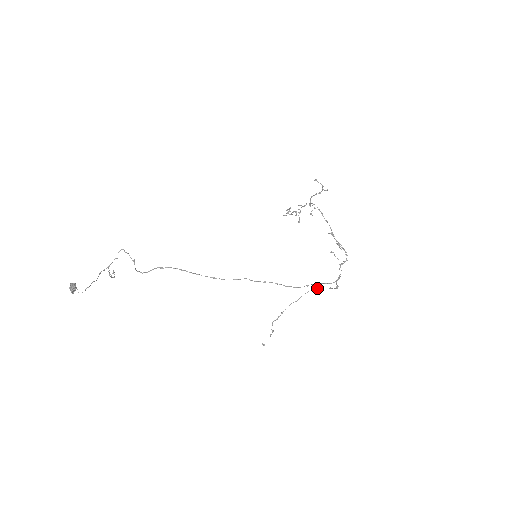
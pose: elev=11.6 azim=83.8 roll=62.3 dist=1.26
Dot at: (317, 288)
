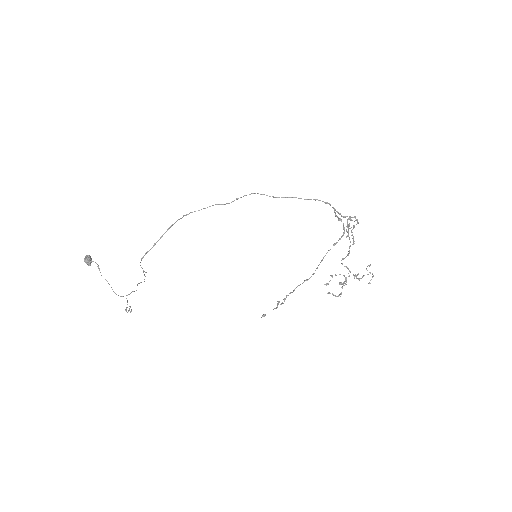
Dot at: (330, 249)
